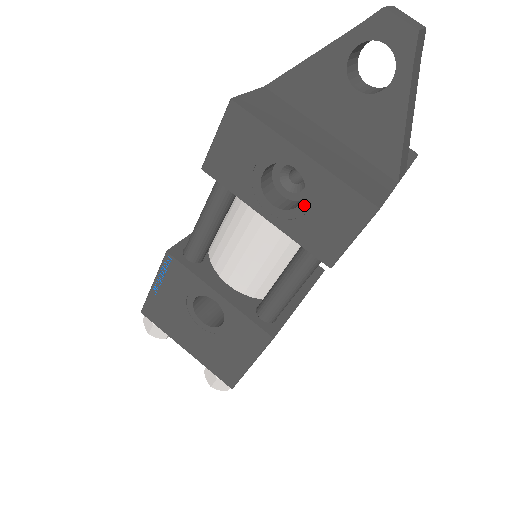
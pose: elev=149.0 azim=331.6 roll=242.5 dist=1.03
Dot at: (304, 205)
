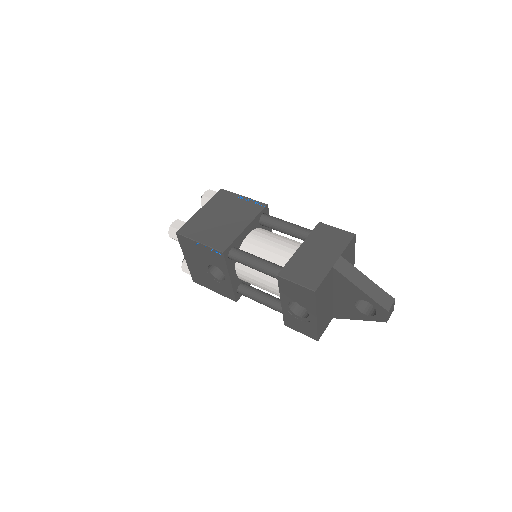
Dot at: (298, 317)
